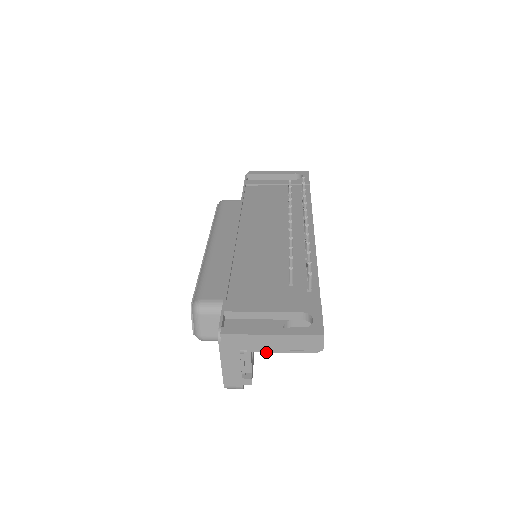
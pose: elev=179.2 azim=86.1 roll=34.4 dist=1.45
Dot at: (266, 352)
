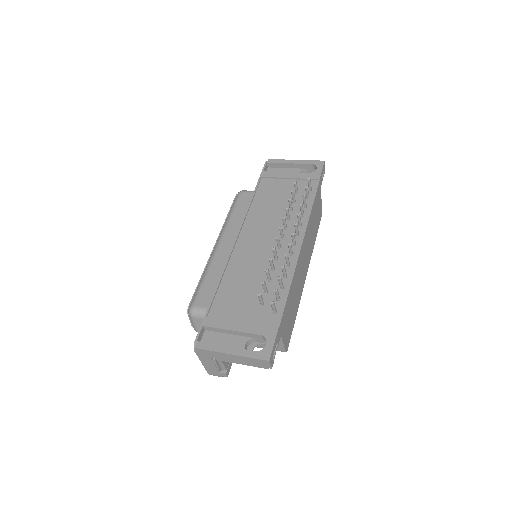
Dot at: (231, 362)
